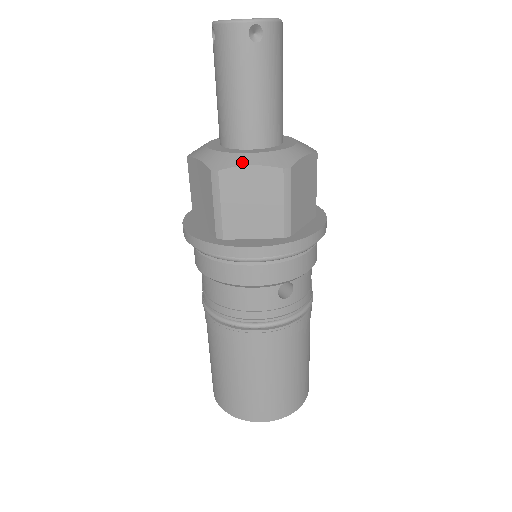
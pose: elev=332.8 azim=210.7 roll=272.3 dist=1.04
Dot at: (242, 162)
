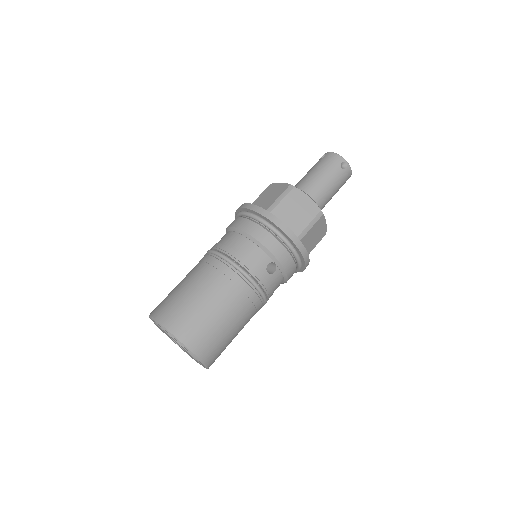
Dot at: occluded
